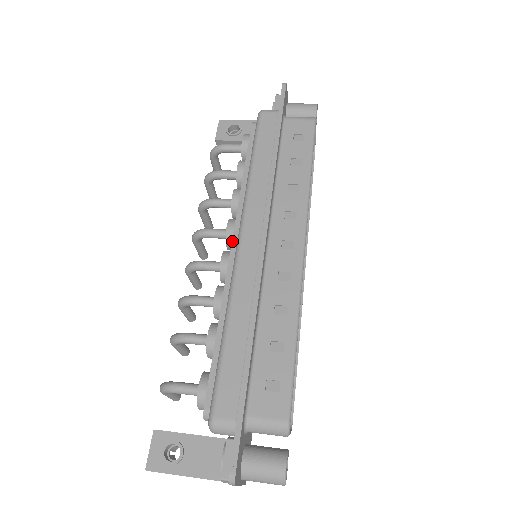
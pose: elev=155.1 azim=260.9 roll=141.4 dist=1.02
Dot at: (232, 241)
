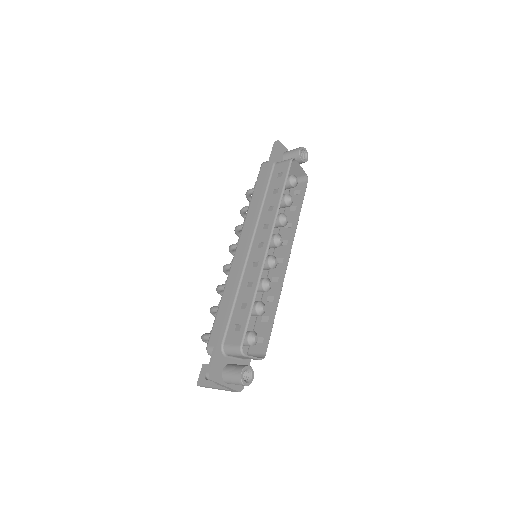
Dot at: occluded
